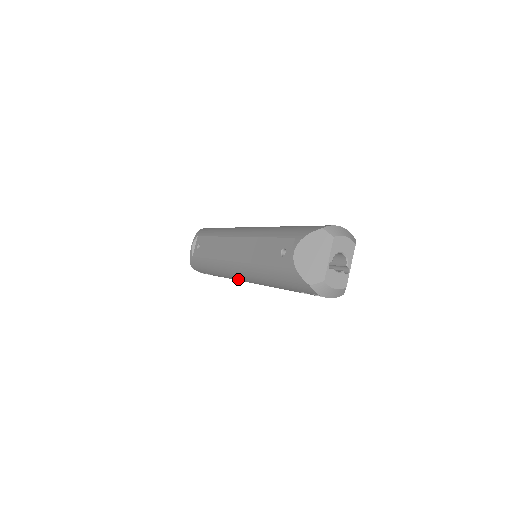
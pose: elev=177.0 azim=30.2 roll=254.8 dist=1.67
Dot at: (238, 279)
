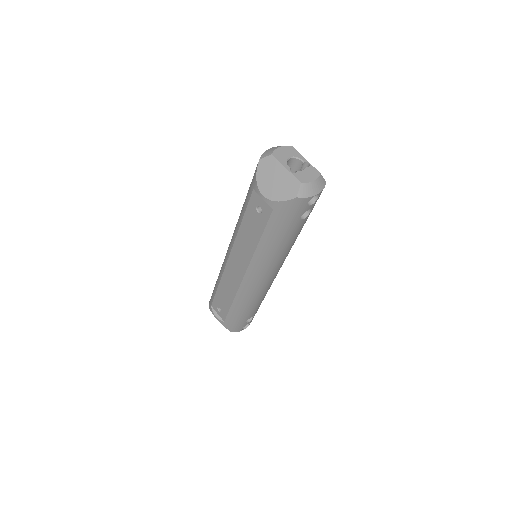
Dot at: (264, 285)
